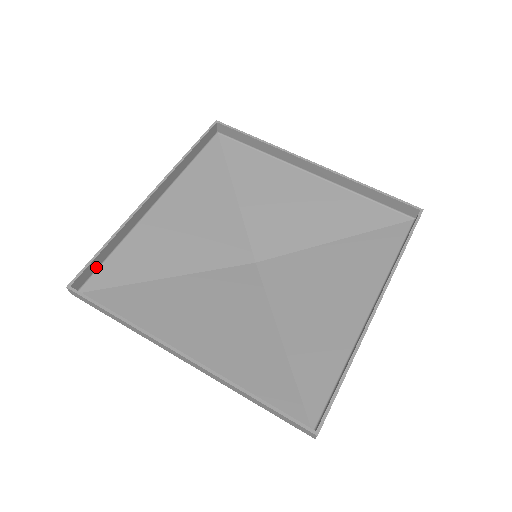
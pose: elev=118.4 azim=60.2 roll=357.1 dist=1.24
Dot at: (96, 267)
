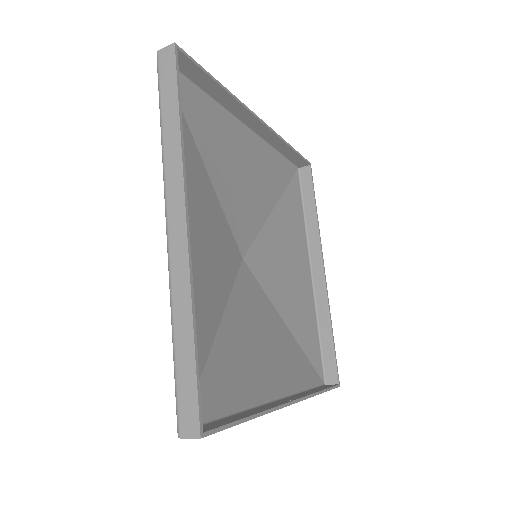
Dot at: (190, 76)
